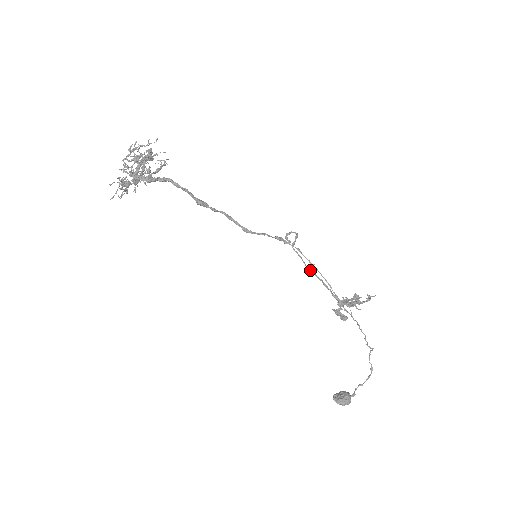
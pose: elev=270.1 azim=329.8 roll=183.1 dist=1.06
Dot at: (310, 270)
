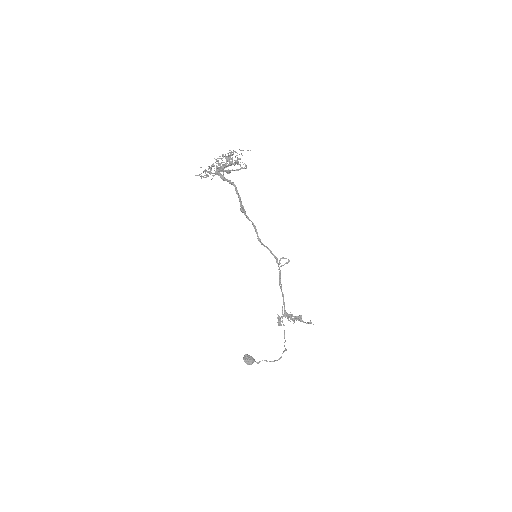
Dot at: (280, 286)
